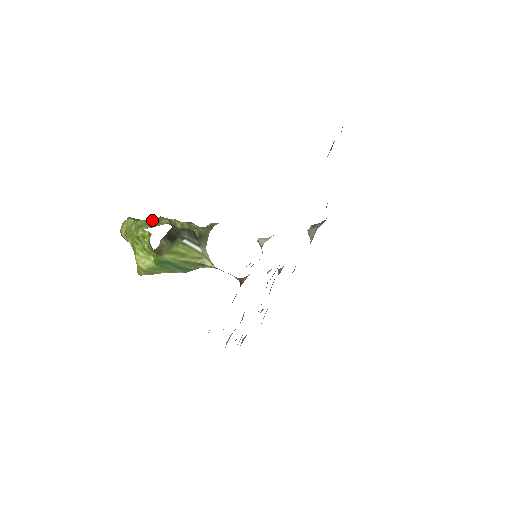
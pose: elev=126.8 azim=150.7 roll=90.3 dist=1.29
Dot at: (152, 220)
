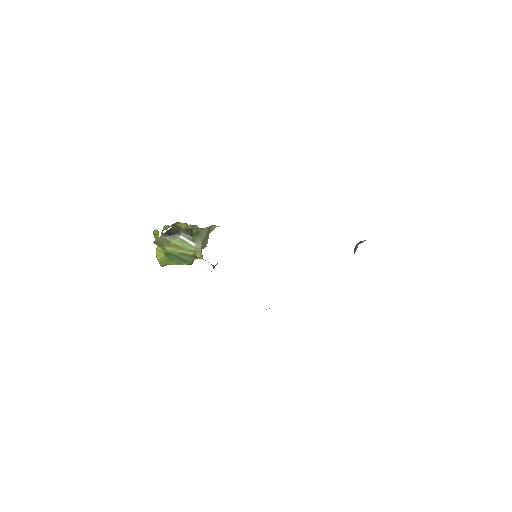
Dot at: occluded
